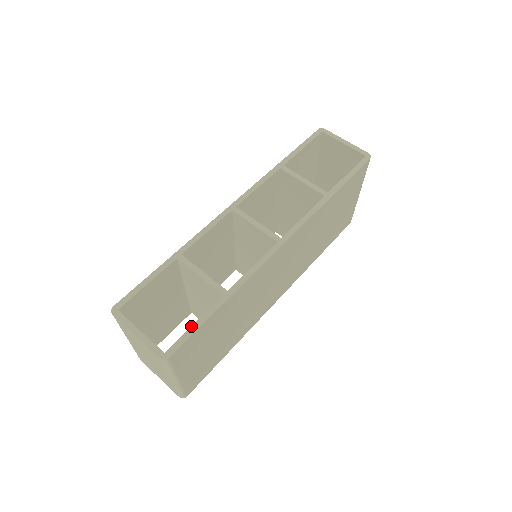
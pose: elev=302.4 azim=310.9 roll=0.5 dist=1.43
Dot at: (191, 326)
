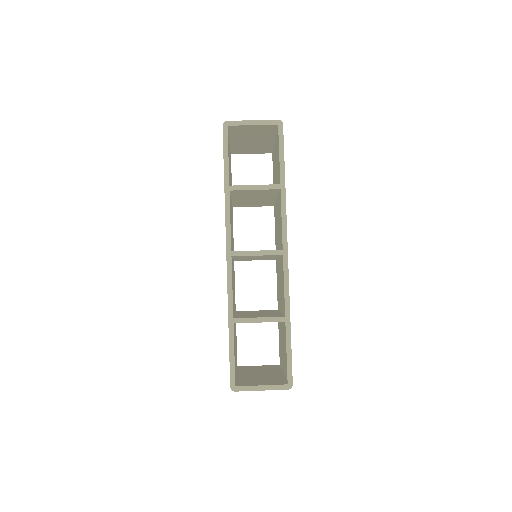
Dot at: (286, 357)
